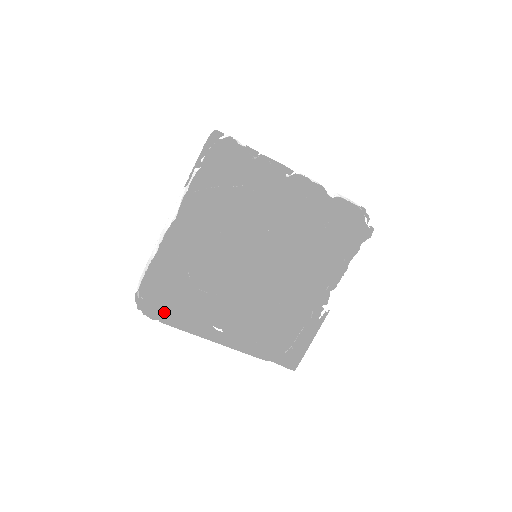
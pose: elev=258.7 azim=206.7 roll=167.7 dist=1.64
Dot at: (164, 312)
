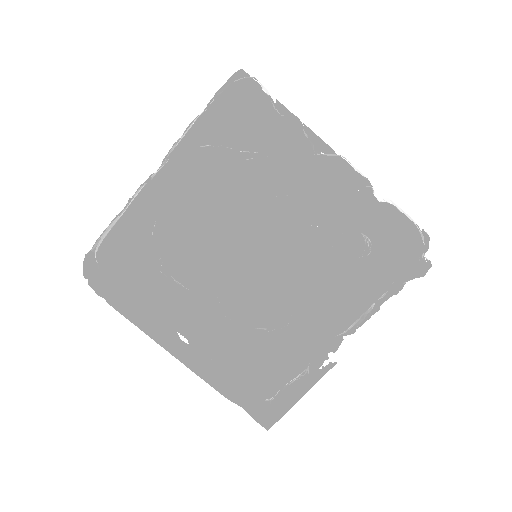
Dot at: (119, 292)
